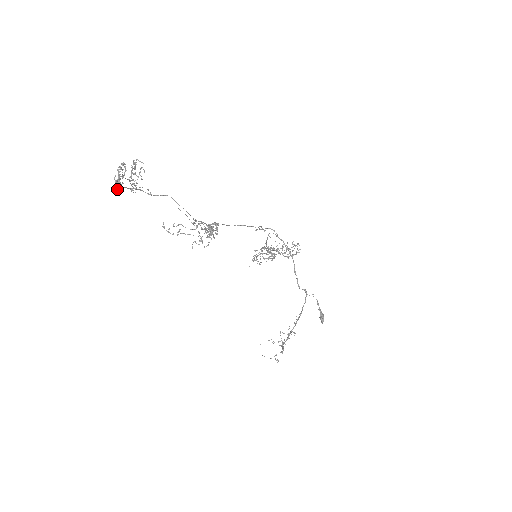
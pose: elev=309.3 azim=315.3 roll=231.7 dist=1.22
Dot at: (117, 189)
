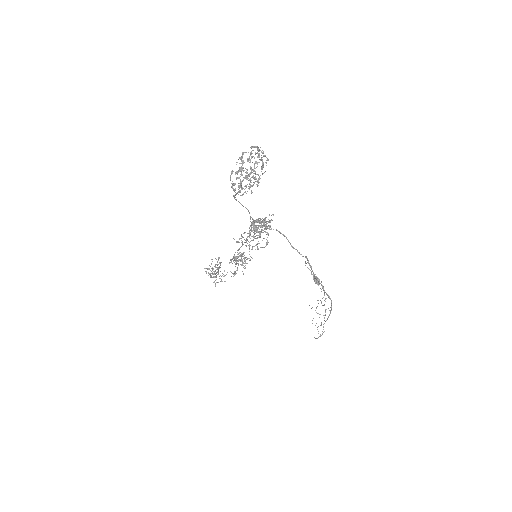
Dot at: (257, 185)
